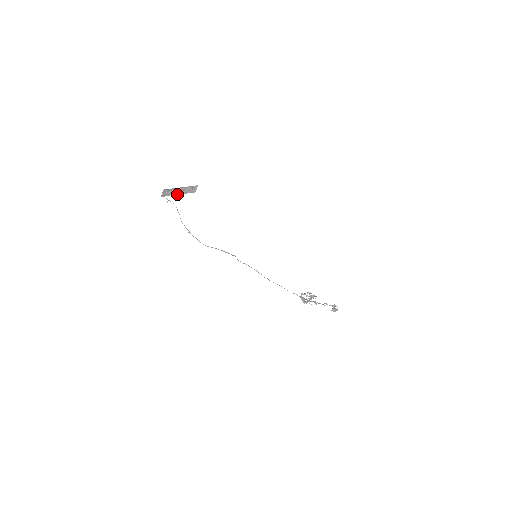
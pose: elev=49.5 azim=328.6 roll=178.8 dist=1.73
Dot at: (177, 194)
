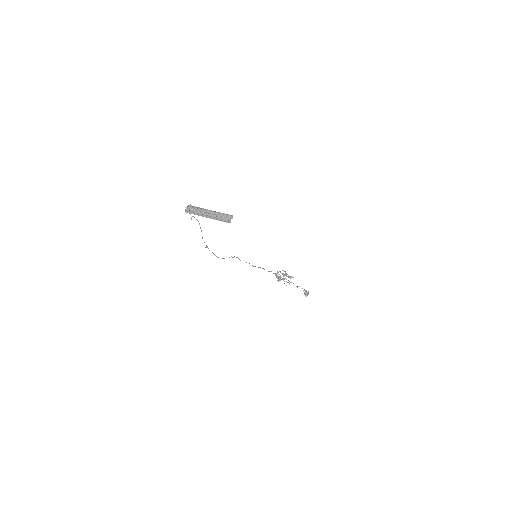
Dot at: (207, 217)
